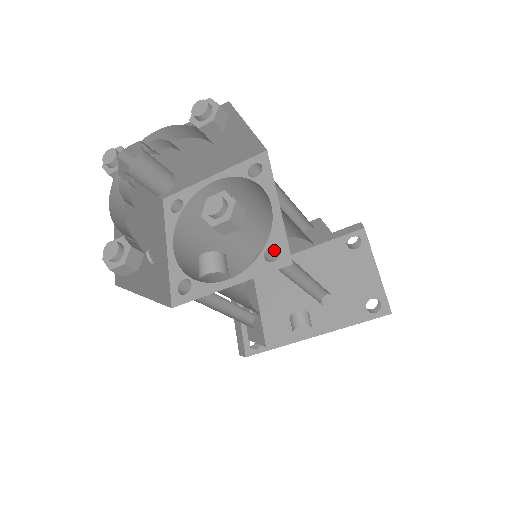
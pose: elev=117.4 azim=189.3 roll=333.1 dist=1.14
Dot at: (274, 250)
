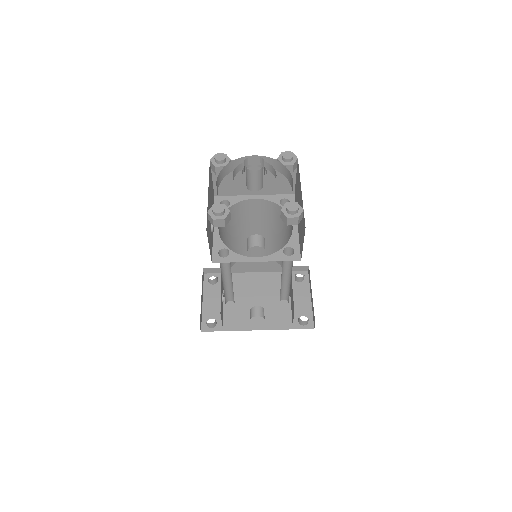
Dot at: (287, 251)
